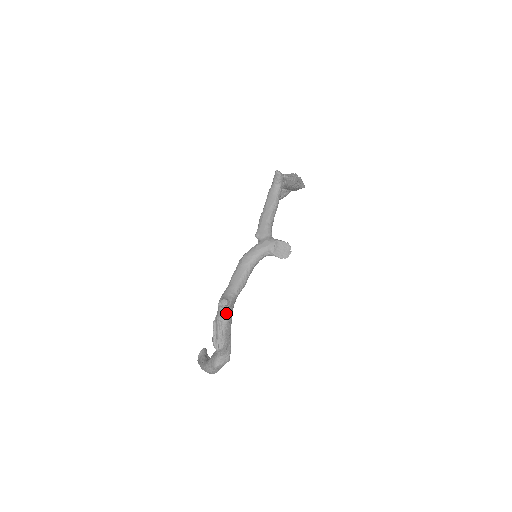
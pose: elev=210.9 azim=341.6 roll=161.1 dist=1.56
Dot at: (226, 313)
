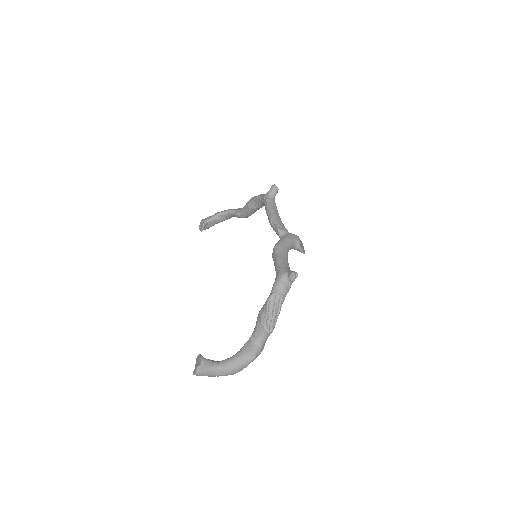
Dot at: (288, 288)
